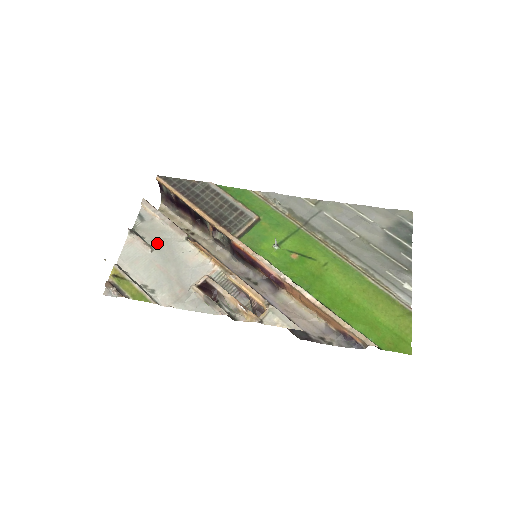
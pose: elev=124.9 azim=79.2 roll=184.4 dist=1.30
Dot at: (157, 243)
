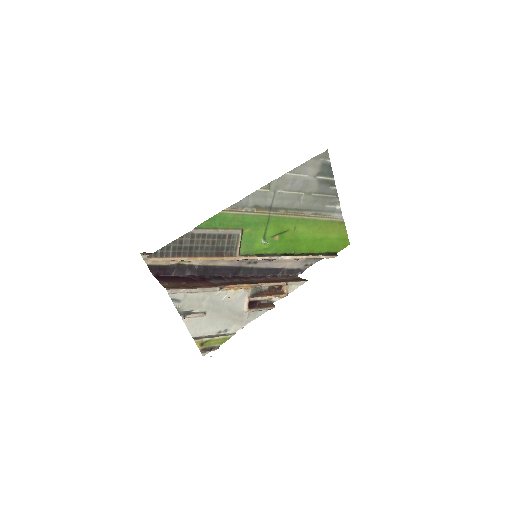
Dot at: (204, 307)
